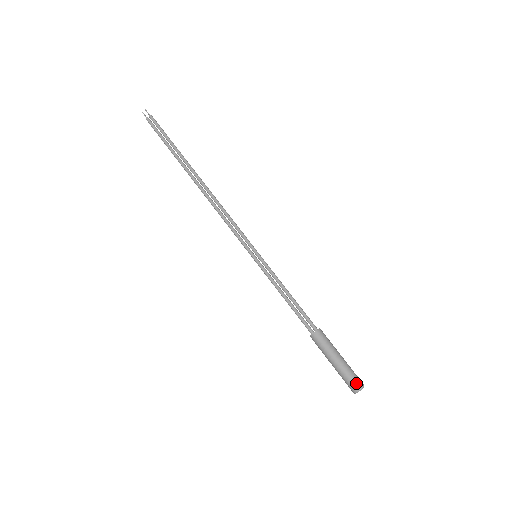
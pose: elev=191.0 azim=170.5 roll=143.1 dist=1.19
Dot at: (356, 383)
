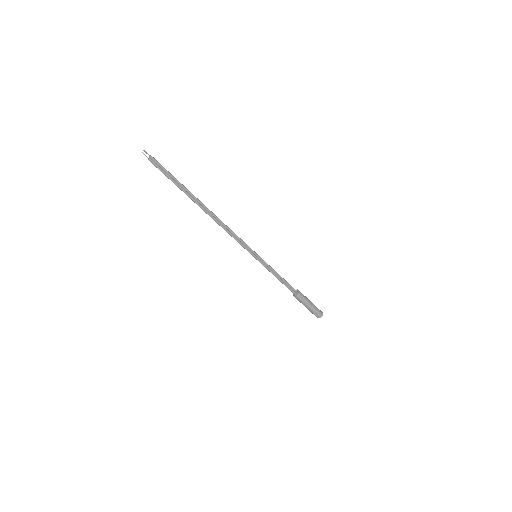
Dot at: (321, 312)
